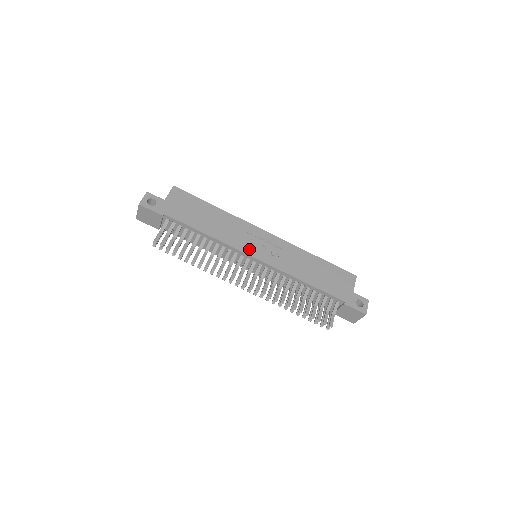
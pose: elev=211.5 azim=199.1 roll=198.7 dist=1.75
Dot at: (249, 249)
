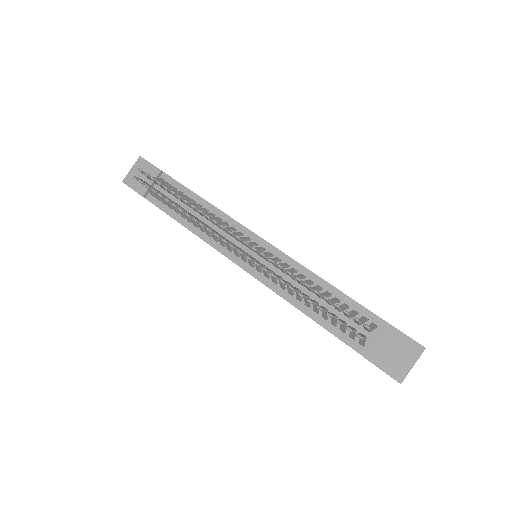
Dot at: occluded
